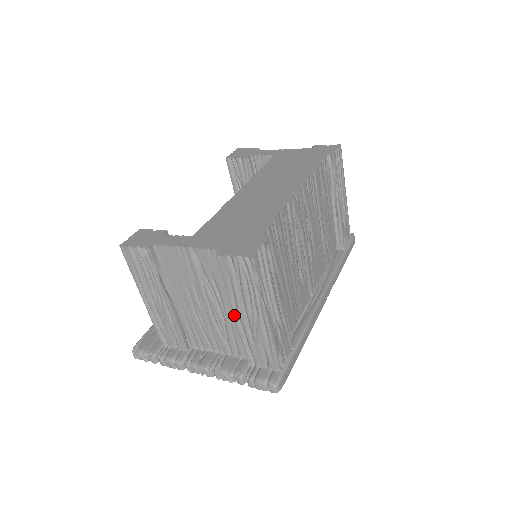
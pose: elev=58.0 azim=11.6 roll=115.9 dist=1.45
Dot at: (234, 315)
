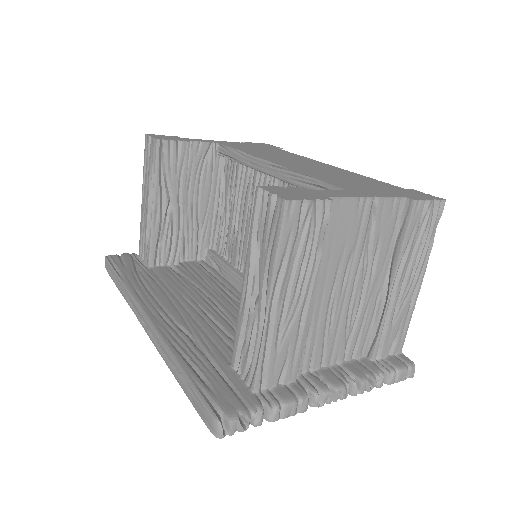
Dot at: (392, 288)
